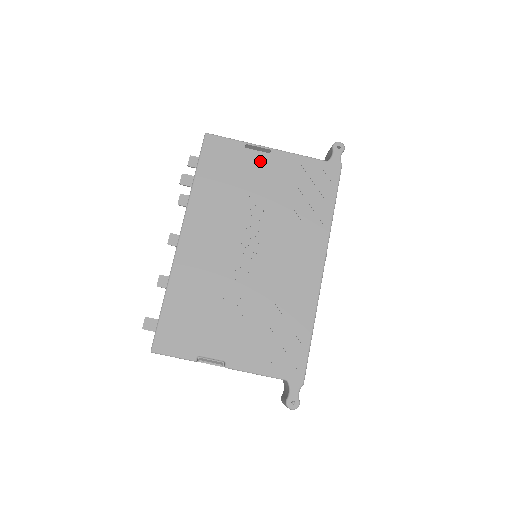
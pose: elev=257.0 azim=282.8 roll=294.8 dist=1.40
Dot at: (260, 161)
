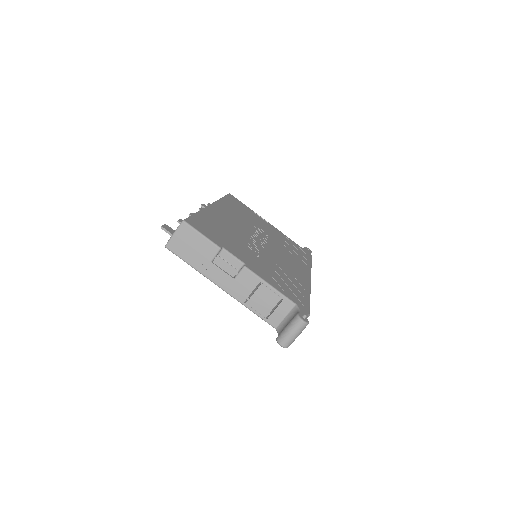
Dot at: (263, 221)
